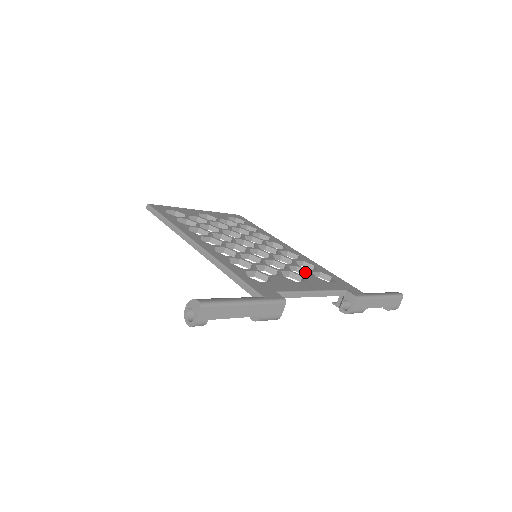
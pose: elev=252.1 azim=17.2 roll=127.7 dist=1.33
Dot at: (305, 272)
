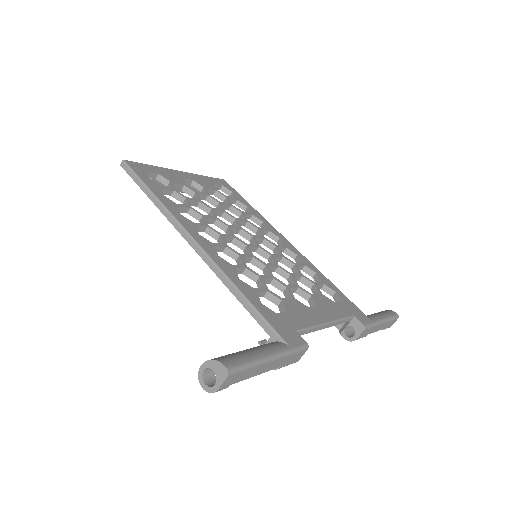
Dot at: (309, 284)
